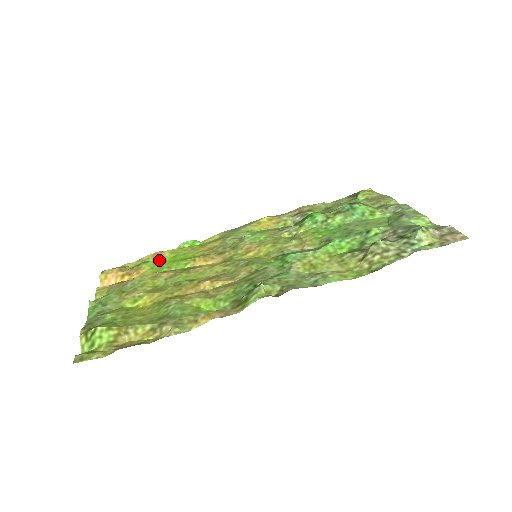
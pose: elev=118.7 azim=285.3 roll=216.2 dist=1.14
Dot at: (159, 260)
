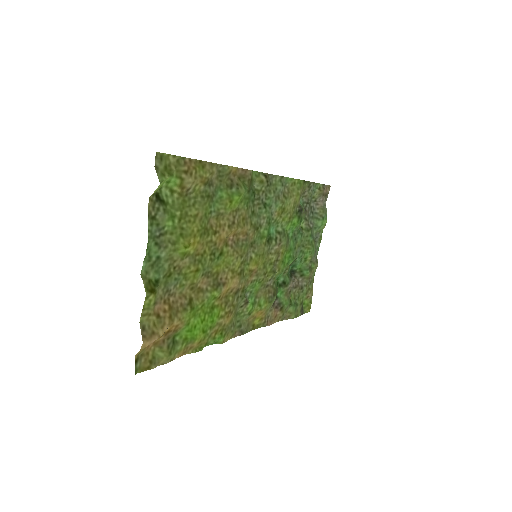
Dot at: (191, 337)
